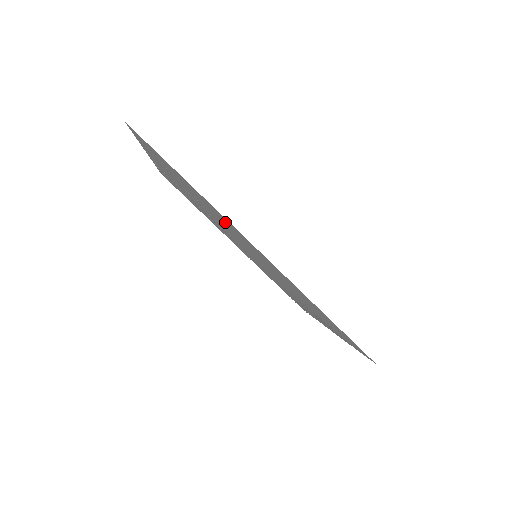
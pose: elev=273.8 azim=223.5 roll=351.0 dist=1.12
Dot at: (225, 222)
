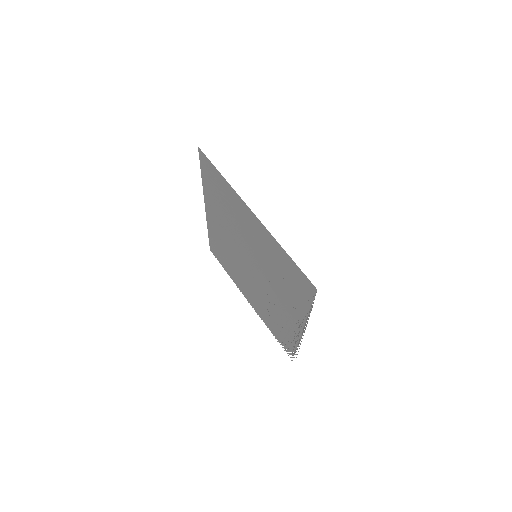
Dot at: (239, 213)
